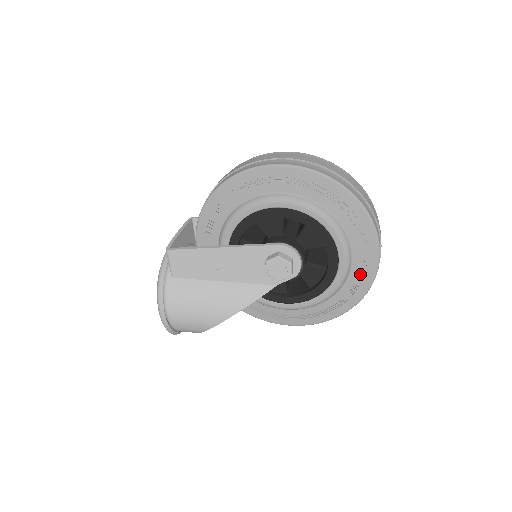
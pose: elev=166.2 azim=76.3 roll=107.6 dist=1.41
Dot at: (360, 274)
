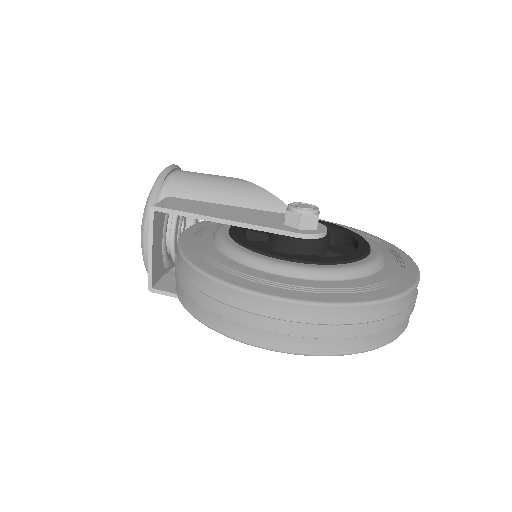
Dot at: occluded
